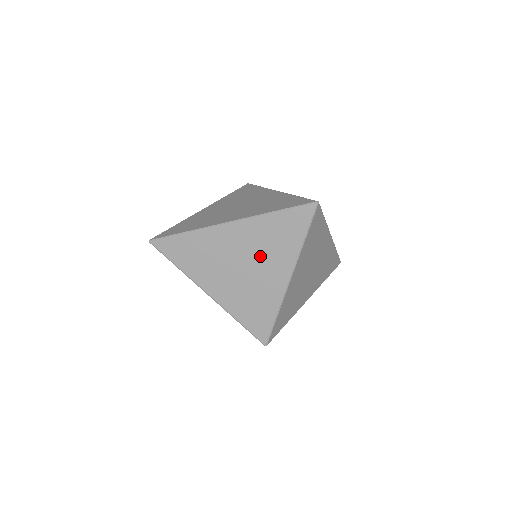
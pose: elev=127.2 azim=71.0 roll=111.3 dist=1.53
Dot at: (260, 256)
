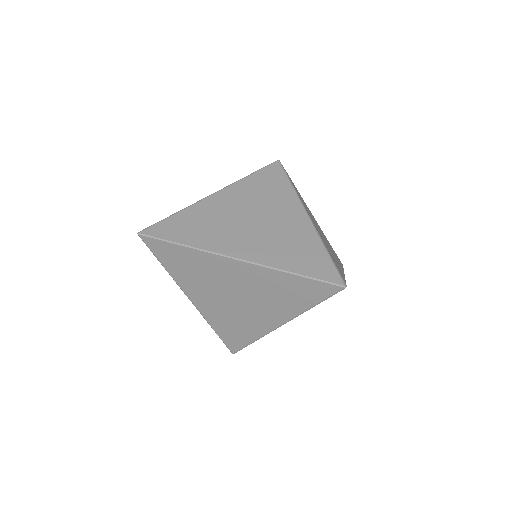
Dot at: (259, 298)
